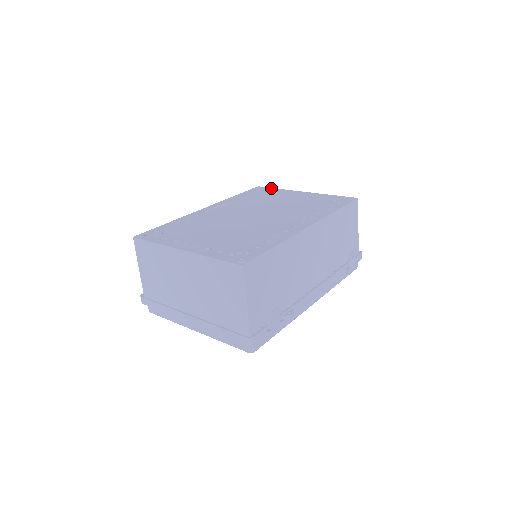
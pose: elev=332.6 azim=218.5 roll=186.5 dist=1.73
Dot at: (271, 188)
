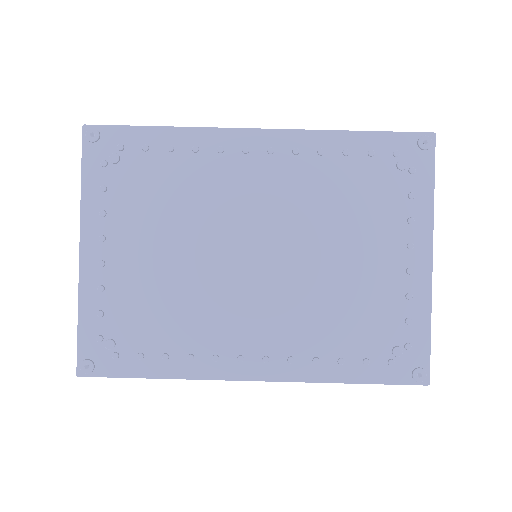
Dot at: (431, 174)
